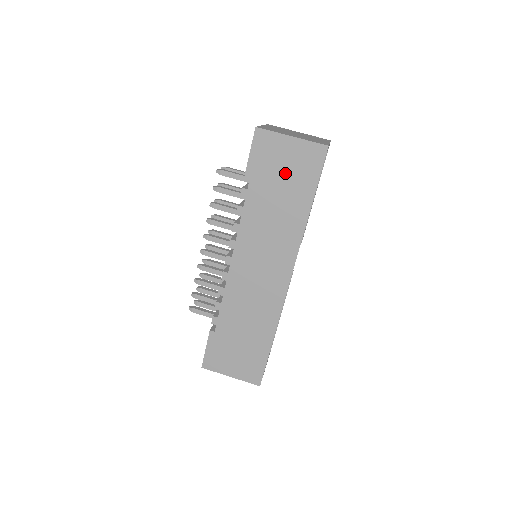
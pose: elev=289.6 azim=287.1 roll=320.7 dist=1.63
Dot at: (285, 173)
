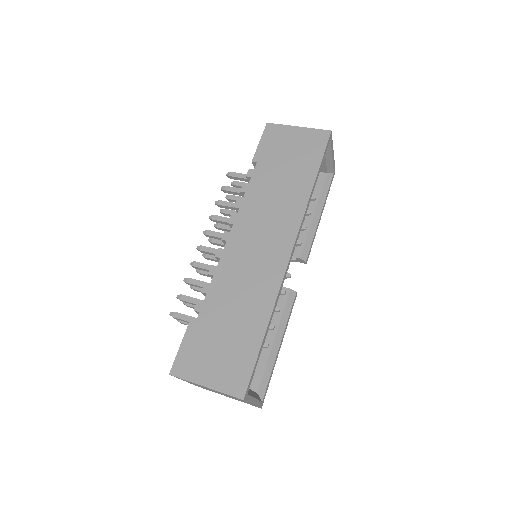
Dot at: (291, 154)
